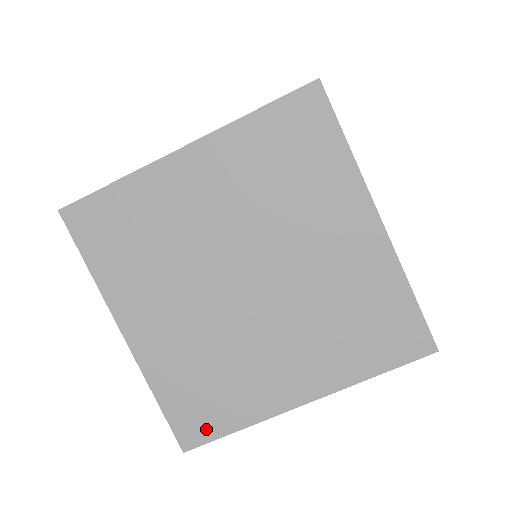
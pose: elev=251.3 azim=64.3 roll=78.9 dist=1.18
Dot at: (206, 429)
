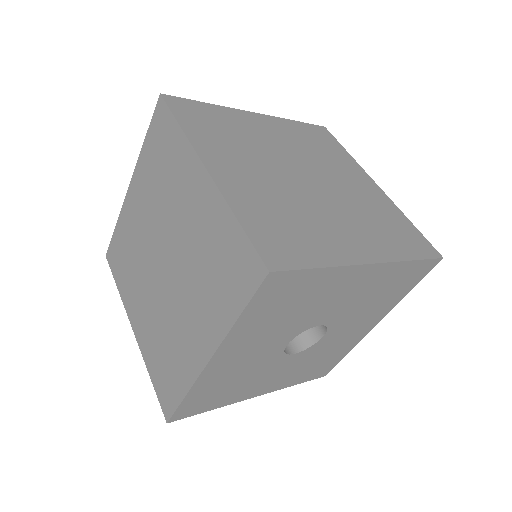
Dot at: (172, 399)
